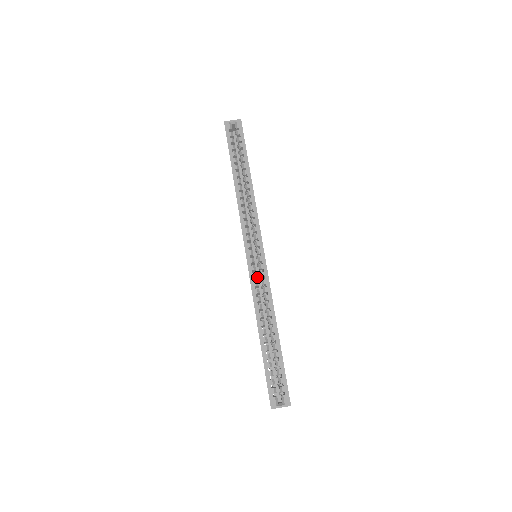
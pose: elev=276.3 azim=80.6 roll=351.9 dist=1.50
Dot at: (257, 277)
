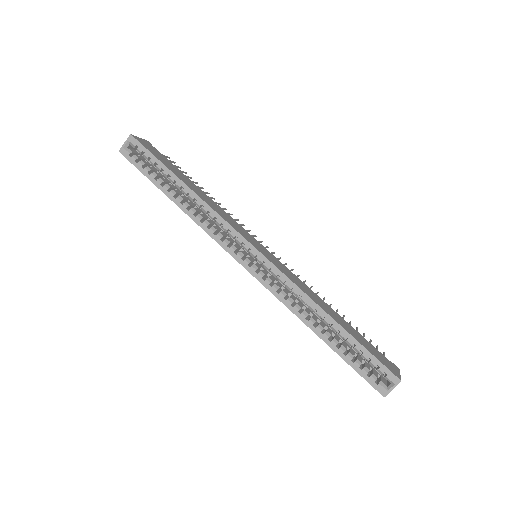
Dot at: (273, 276)
